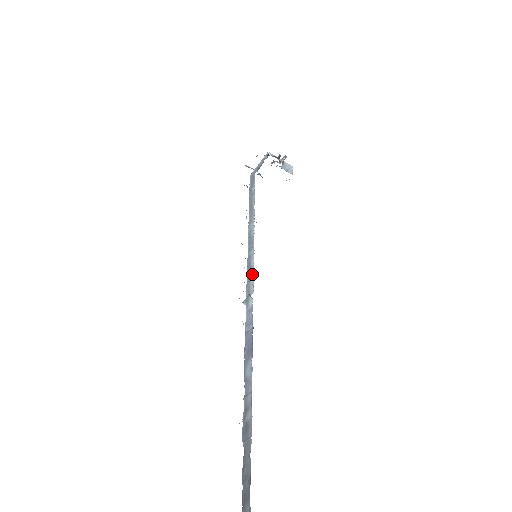
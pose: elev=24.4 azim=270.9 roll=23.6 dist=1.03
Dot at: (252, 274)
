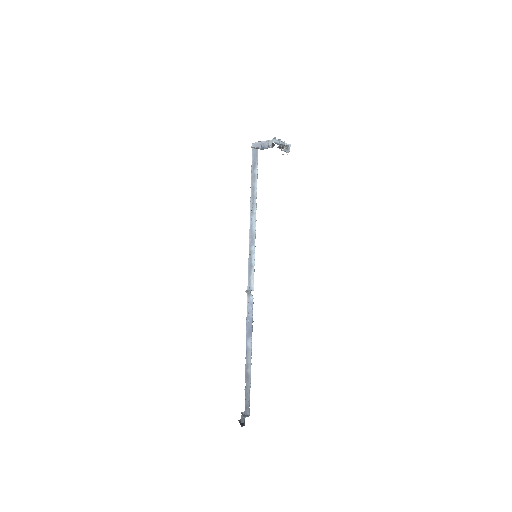
Dot at: (253, 273)
